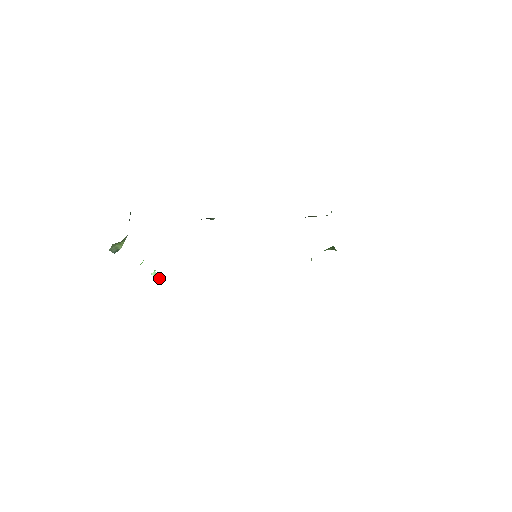
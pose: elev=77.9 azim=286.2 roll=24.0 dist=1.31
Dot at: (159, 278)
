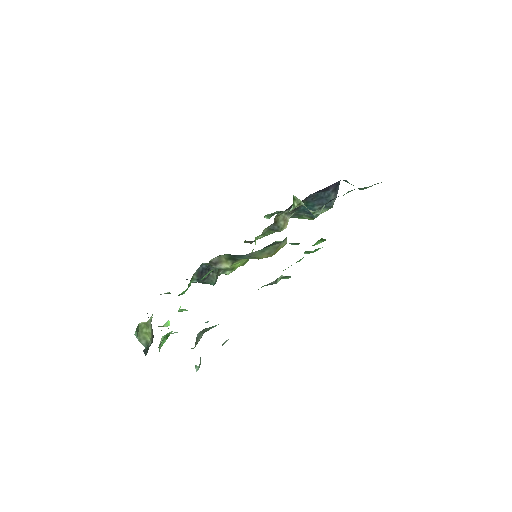
Dot at: (186, 310)
